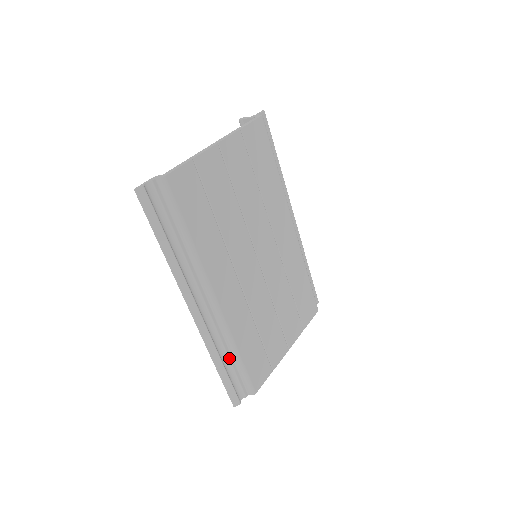
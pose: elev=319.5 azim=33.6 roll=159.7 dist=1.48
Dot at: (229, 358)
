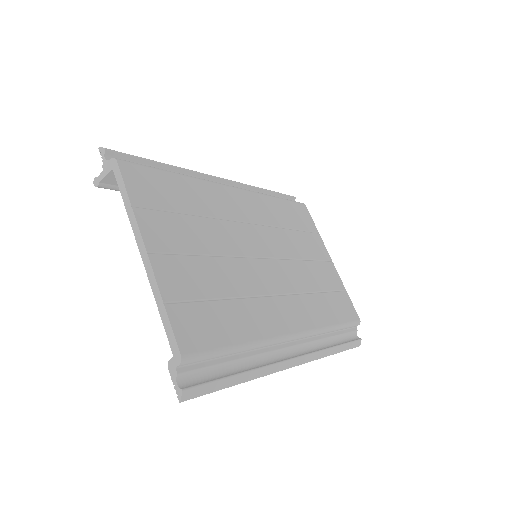
Dot at: (332, 337)
